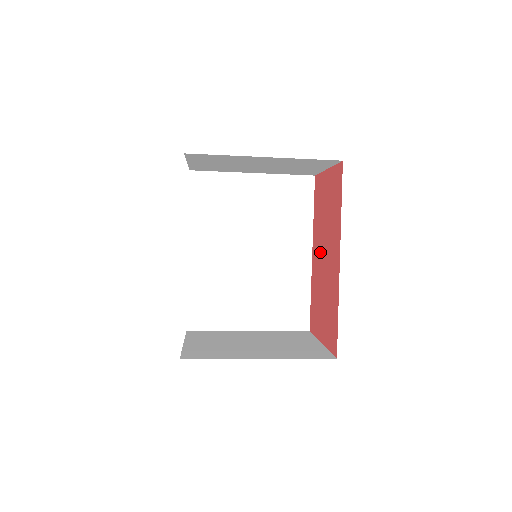
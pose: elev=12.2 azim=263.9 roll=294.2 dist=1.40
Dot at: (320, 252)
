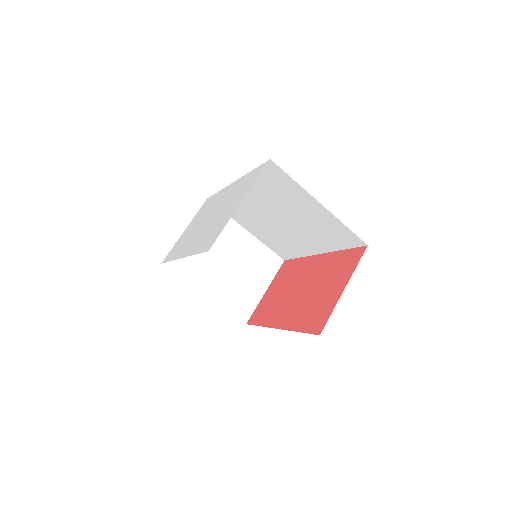
Dot at: (291, 302)
